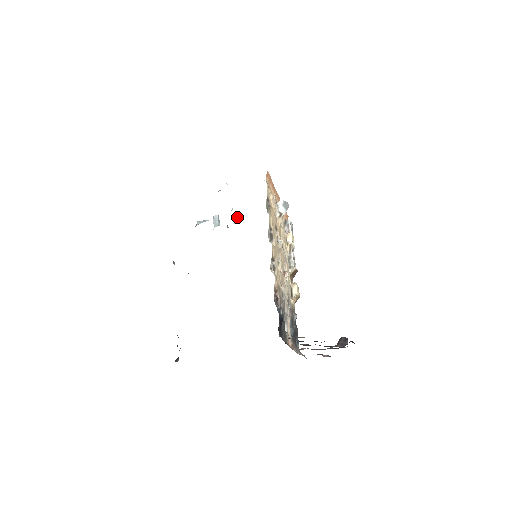
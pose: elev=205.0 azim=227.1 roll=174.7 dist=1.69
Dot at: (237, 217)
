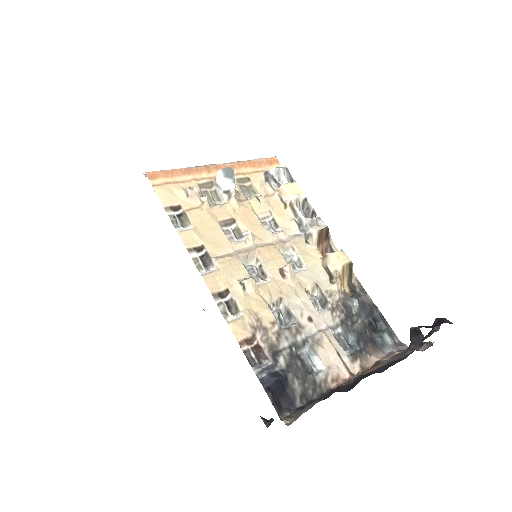
Dot at: occluded
